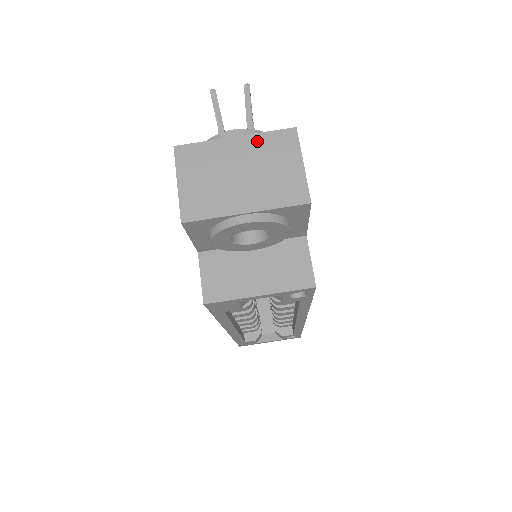
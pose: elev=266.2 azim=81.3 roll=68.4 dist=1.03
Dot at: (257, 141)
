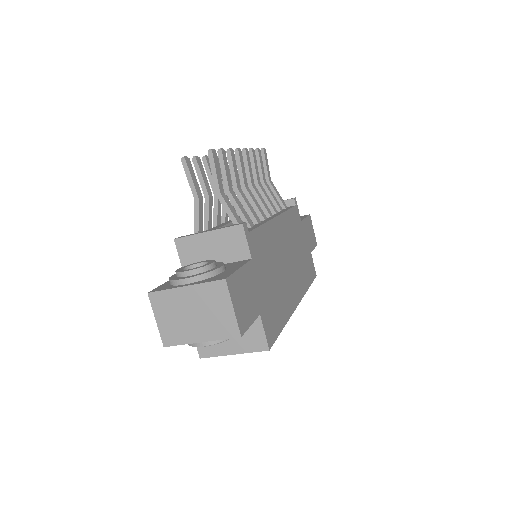
Dot at: (200, 290)
